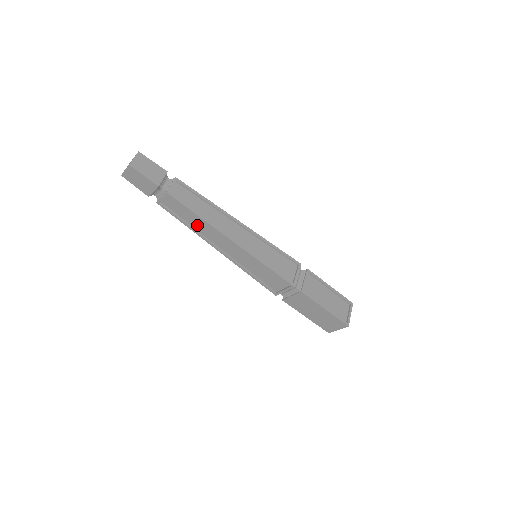
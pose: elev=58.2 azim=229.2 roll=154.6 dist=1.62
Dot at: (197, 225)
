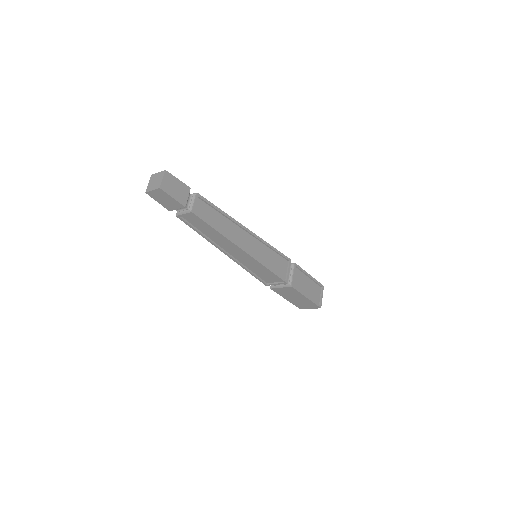
Dot at: (212, 235)
